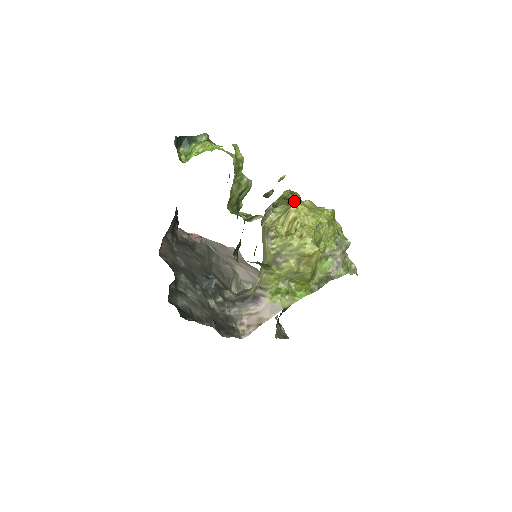
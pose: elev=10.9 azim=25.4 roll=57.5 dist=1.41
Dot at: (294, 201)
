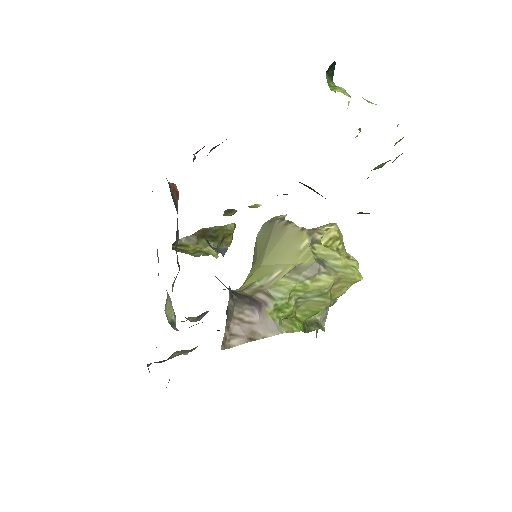
Dot at: (226, 241)
